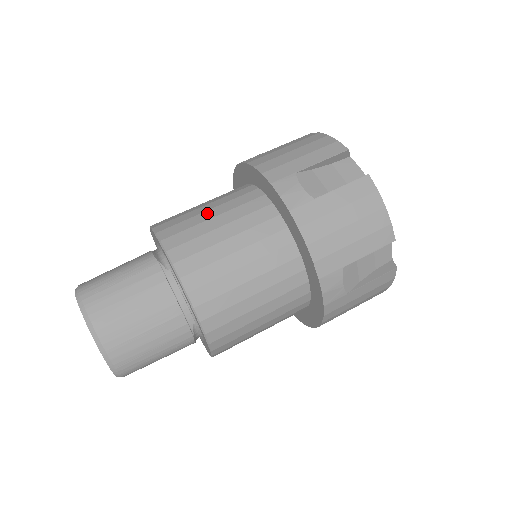
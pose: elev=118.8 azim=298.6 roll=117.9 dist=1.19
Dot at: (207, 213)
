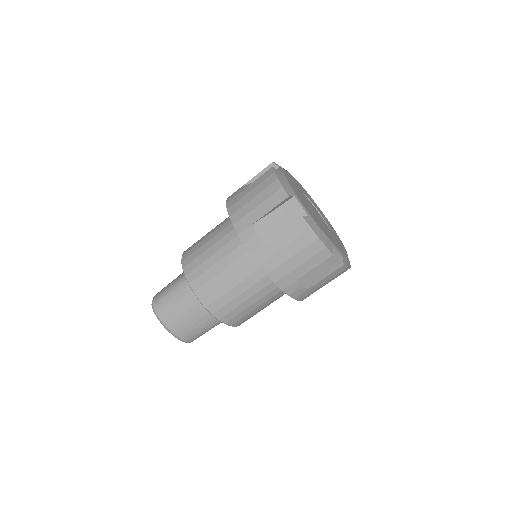
Dot at: (209, 251)
